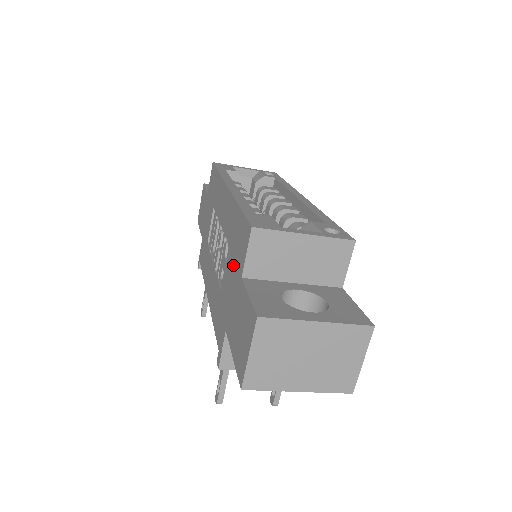
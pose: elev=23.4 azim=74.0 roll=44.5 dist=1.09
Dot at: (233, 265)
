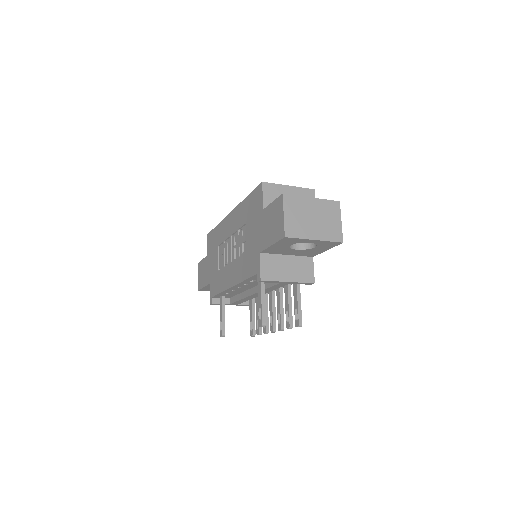
Dot at: (253, 220)
